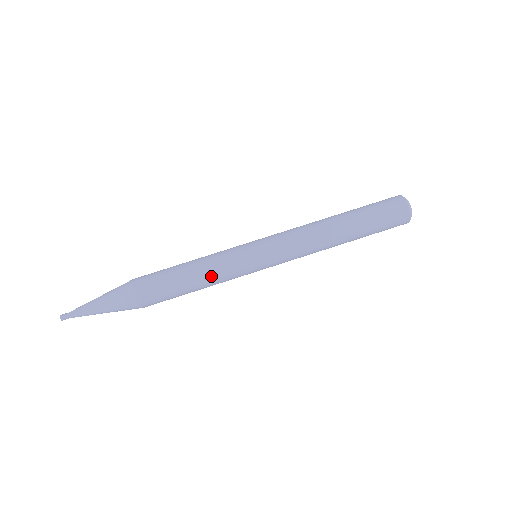
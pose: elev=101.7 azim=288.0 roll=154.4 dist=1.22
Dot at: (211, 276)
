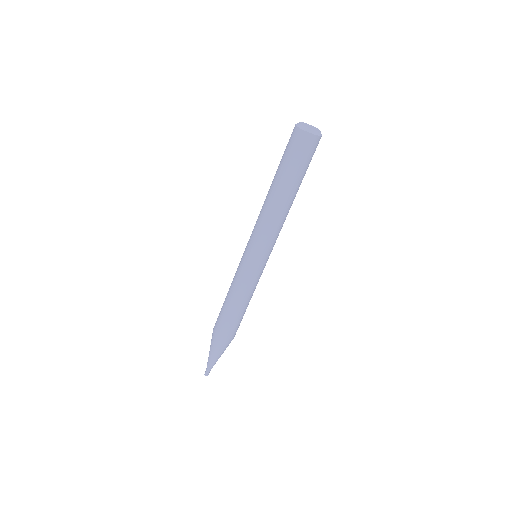
Dot at: (244, 295)
